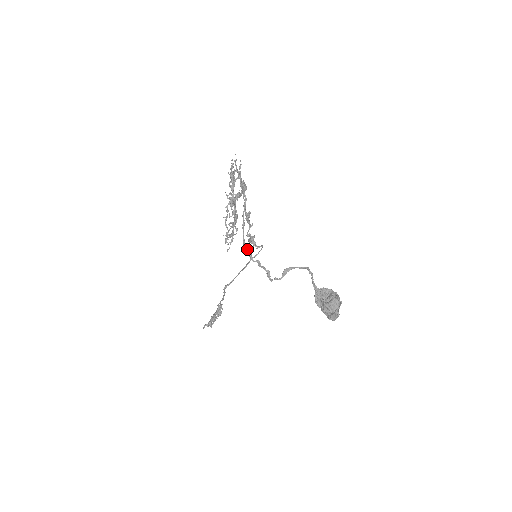
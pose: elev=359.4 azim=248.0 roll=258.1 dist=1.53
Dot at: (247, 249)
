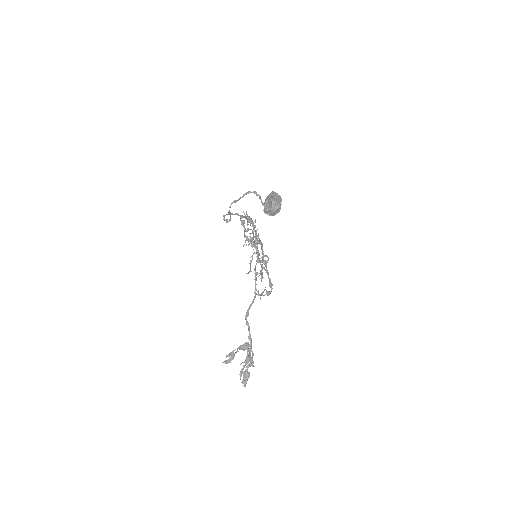
Dot at: (226, 219)
